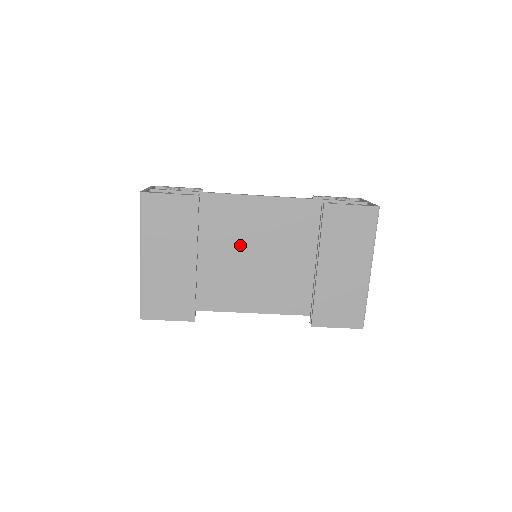
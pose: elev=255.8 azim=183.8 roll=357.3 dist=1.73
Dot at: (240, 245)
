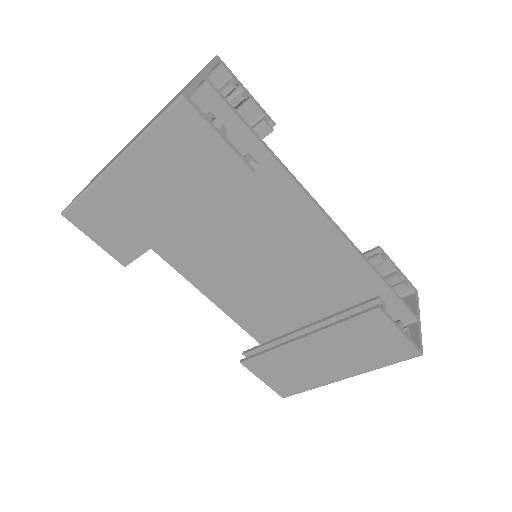
Dot at: (250, 234)
